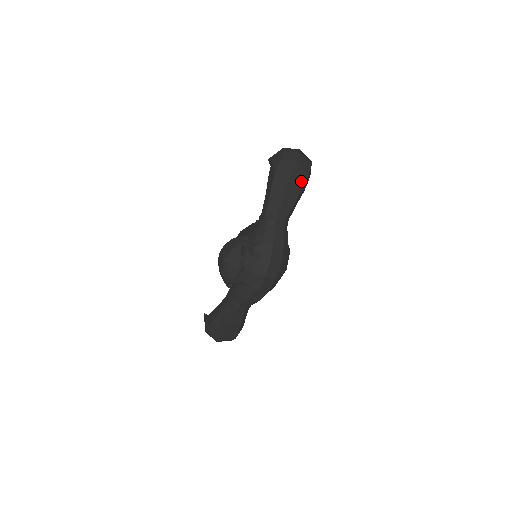
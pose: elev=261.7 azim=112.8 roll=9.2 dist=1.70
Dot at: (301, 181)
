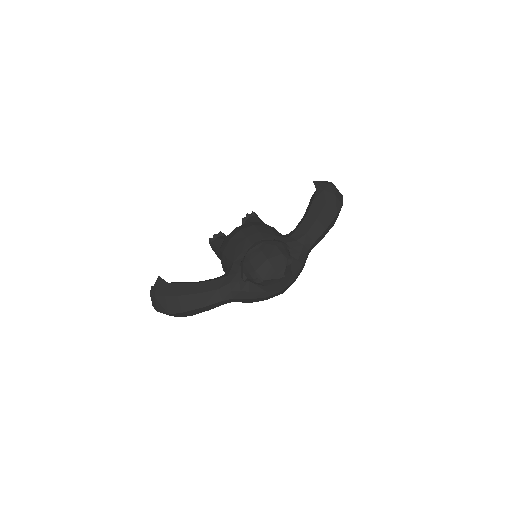
Dot at: (335, 221)
